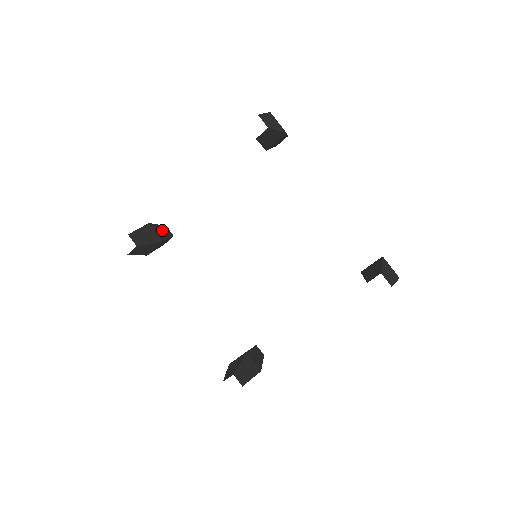
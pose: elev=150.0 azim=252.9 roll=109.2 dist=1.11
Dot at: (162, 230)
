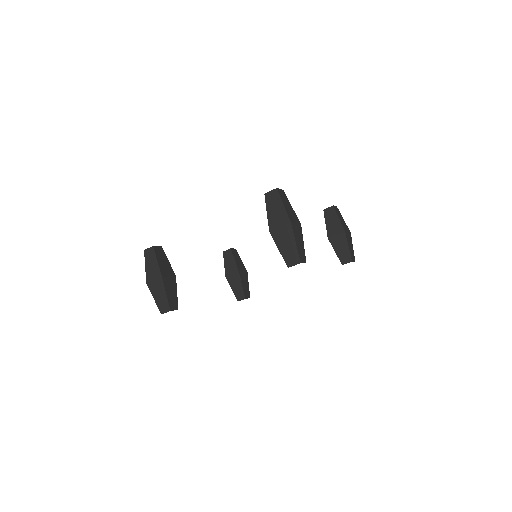
Dot at: (162, 261)
